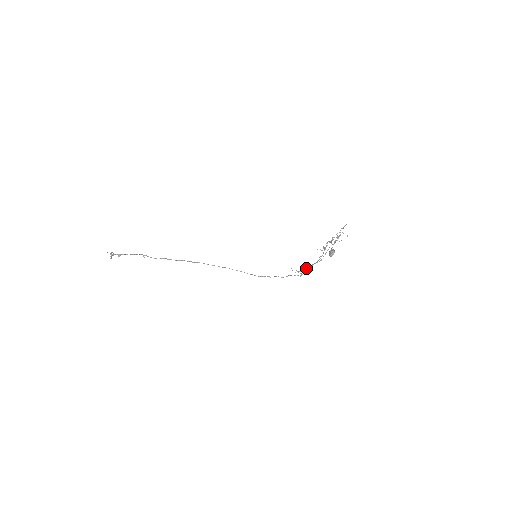
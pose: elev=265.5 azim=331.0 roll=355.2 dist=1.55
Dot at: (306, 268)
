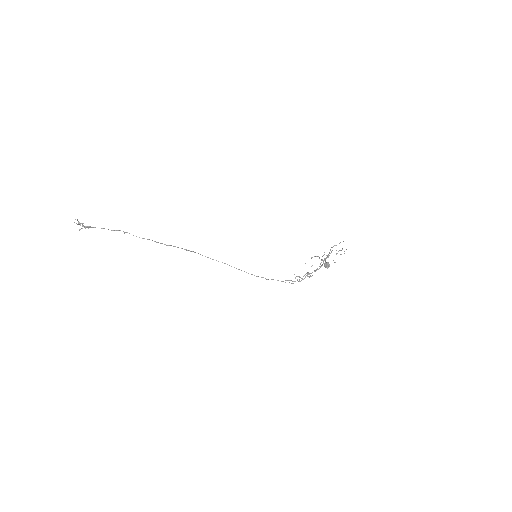
Dot at: occluded
